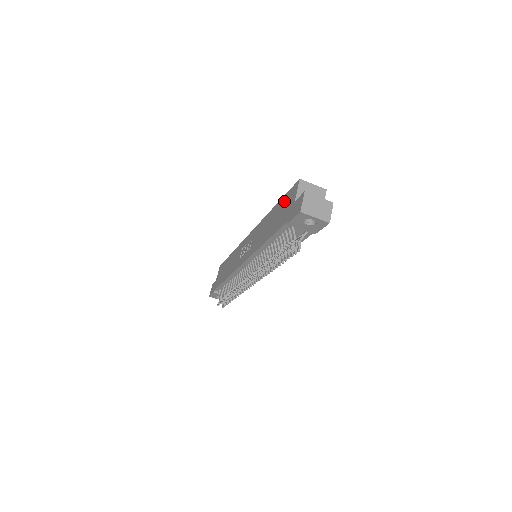
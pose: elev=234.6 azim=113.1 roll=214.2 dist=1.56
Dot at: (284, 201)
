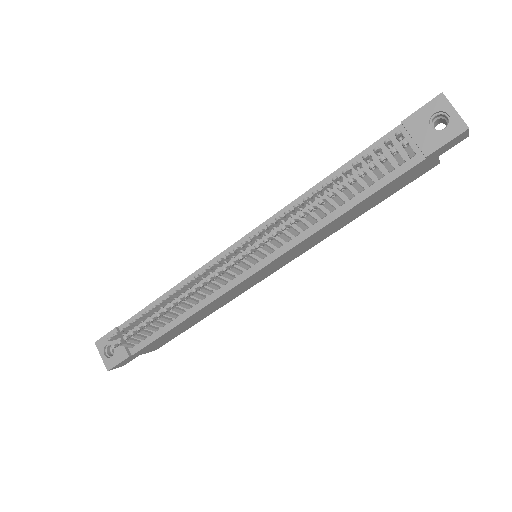
Dot at: occluded
